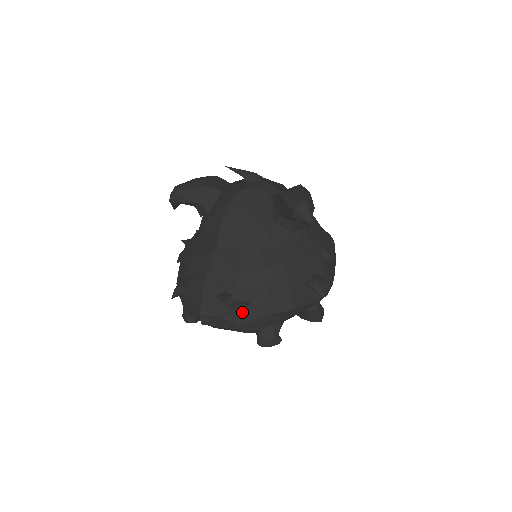
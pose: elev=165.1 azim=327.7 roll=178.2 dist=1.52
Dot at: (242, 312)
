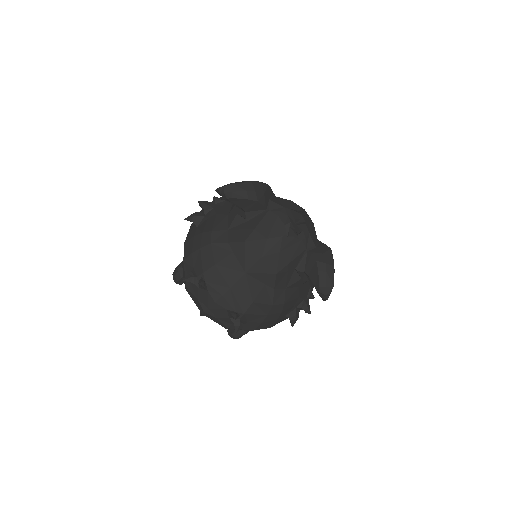
Dot at: (239, 329)
